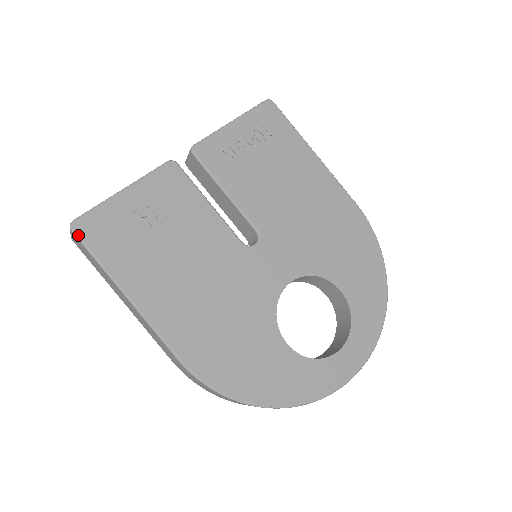
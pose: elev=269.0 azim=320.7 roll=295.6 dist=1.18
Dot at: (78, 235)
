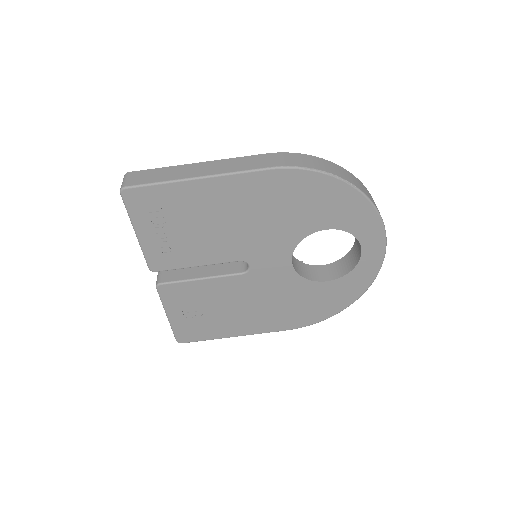
Dot at: occluded
